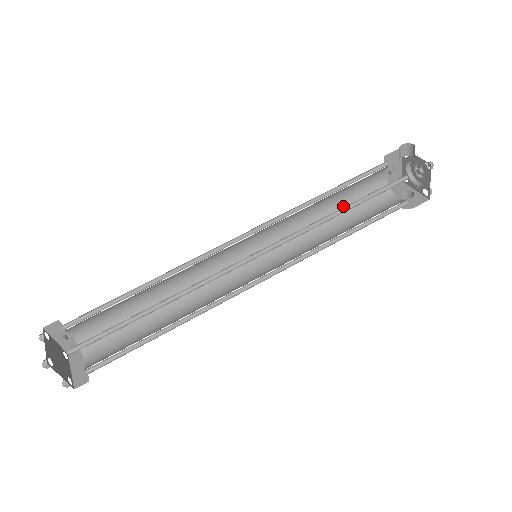
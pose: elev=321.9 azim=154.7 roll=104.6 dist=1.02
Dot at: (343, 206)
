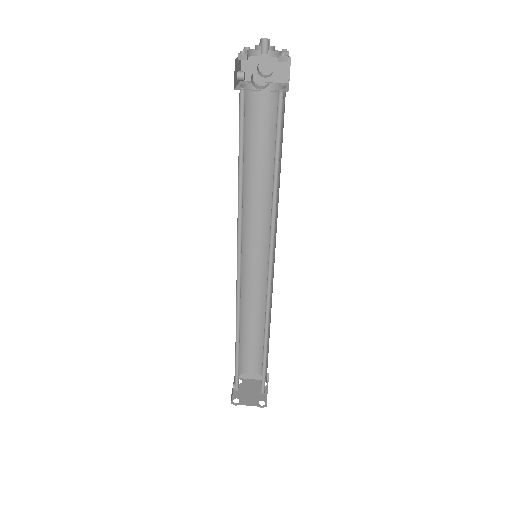
Dot at: occluded
